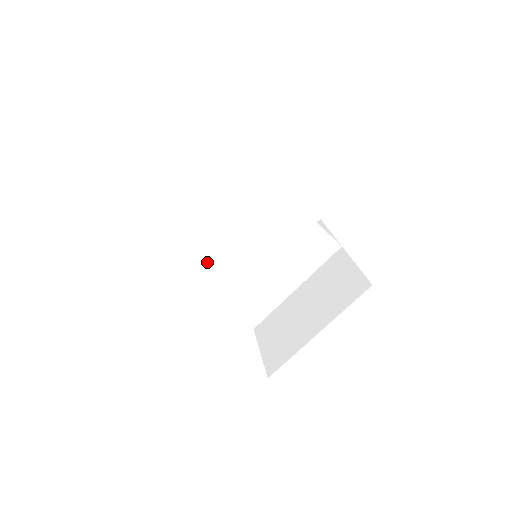
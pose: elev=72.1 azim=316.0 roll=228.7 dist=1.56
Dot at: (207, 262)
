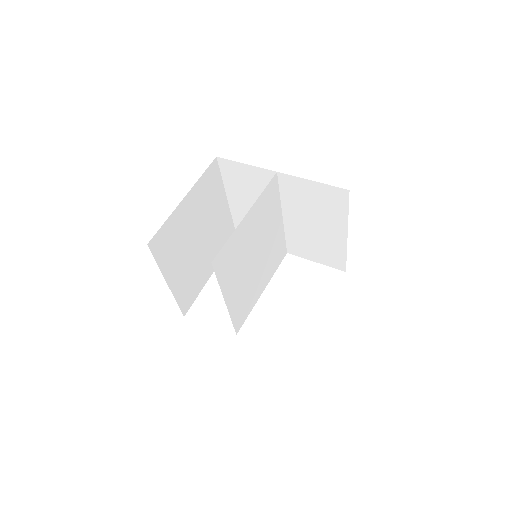
Dot at: (246, 299)
